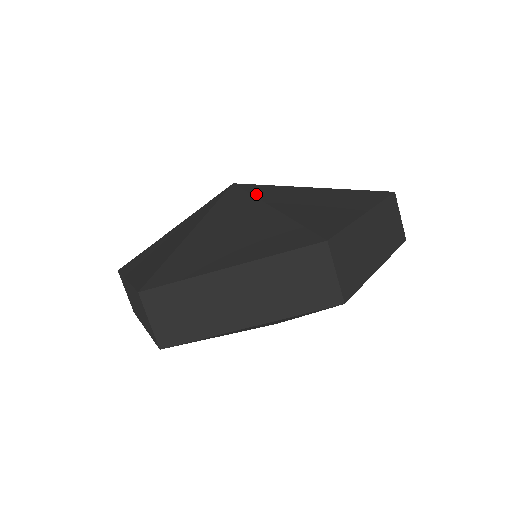
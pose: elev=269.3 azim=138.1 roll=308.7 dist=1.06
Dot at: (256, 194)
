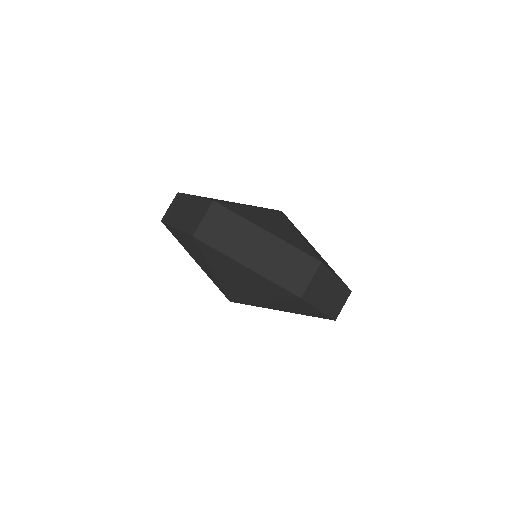
Dot at: (292, 224)
